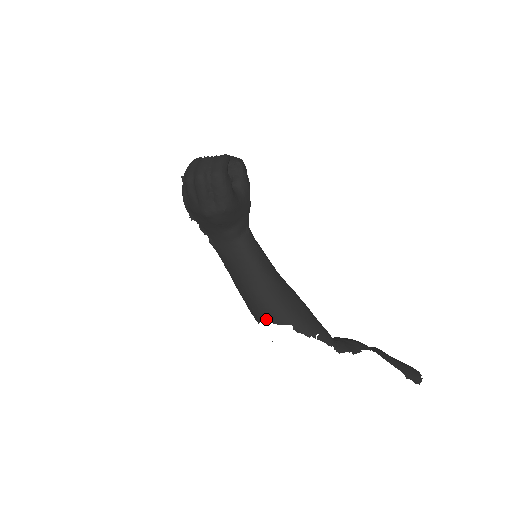
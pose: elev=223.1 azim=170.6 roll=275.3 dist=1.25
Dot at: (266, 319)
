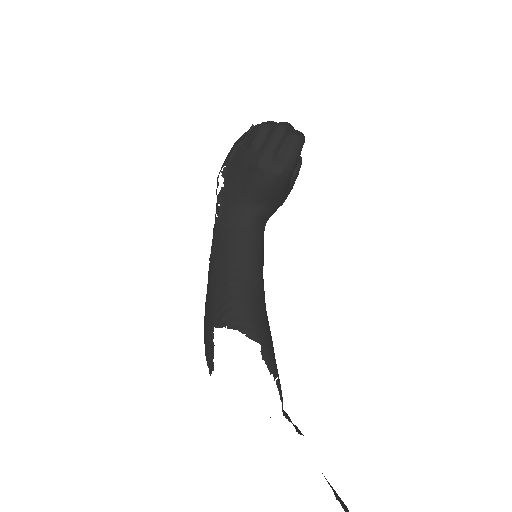
Dot at: (234, 324)
